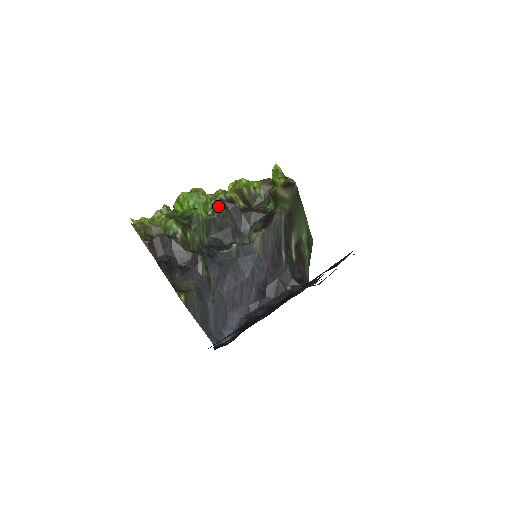
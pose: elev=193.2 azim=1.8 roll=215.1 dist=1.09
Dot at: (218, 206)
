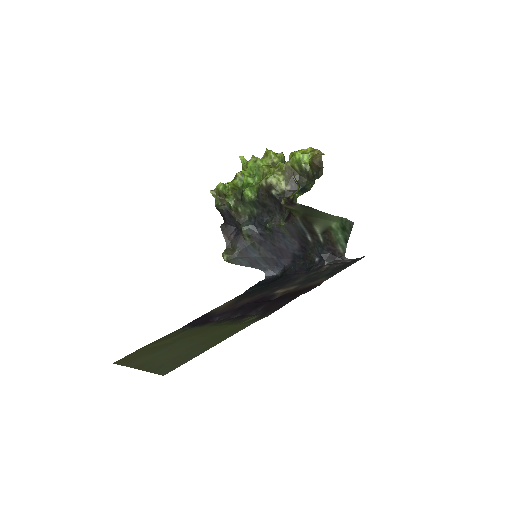
Dot at: (259, 191)
